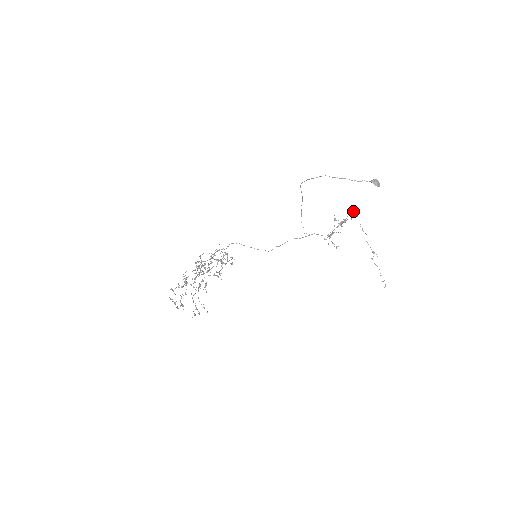
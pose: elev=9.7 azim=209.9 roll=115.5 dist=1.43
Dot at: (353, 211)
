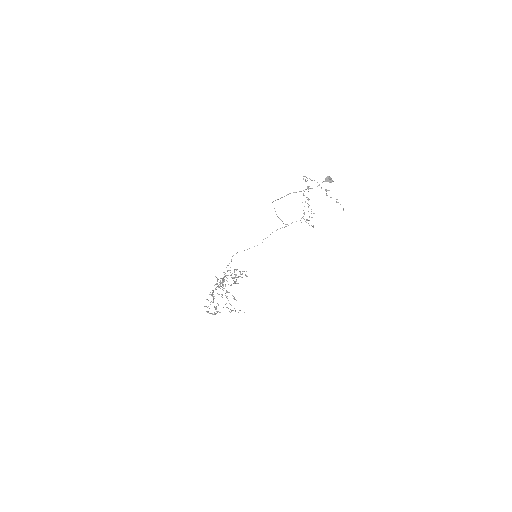
Dot at: (306, 181)
